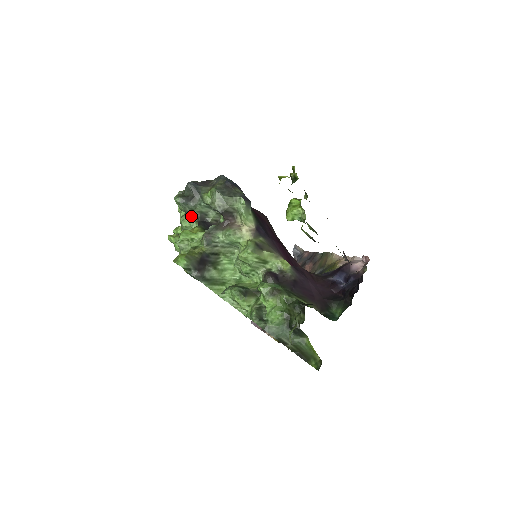
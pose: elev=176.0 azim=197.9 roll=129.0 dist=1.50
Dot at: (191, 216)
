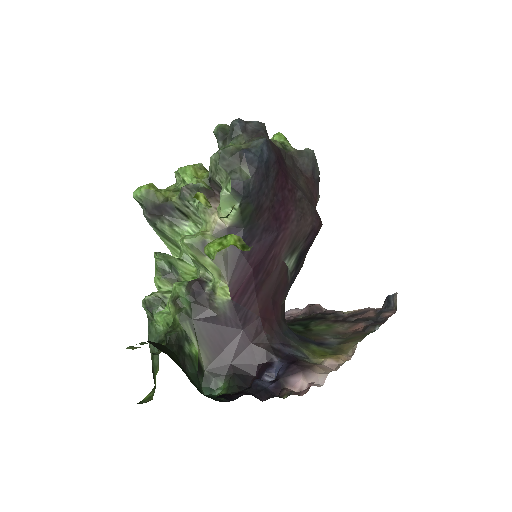
Dot at: occluded
